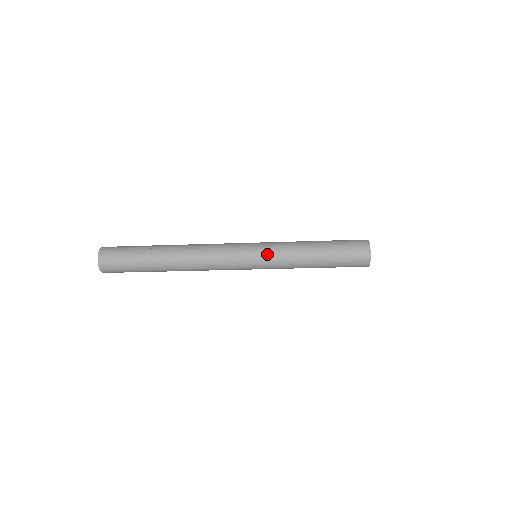
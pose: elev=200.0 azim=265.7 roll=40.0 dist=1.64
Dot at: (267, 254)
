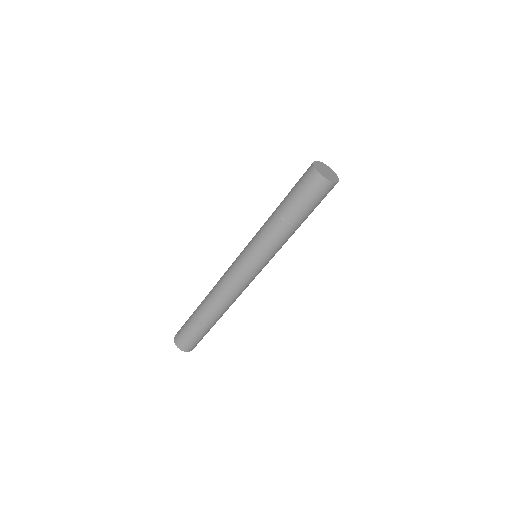
Dot at: (254, 250)
